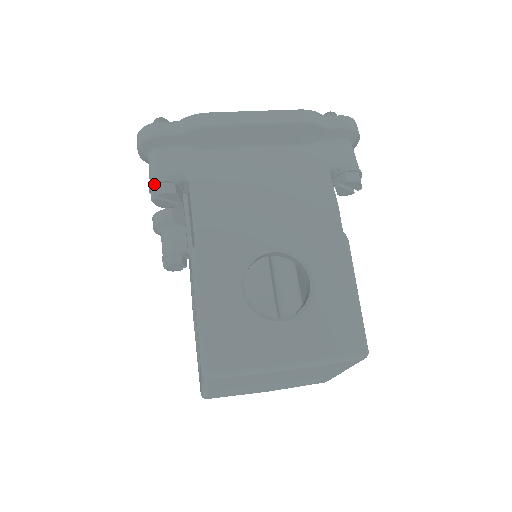
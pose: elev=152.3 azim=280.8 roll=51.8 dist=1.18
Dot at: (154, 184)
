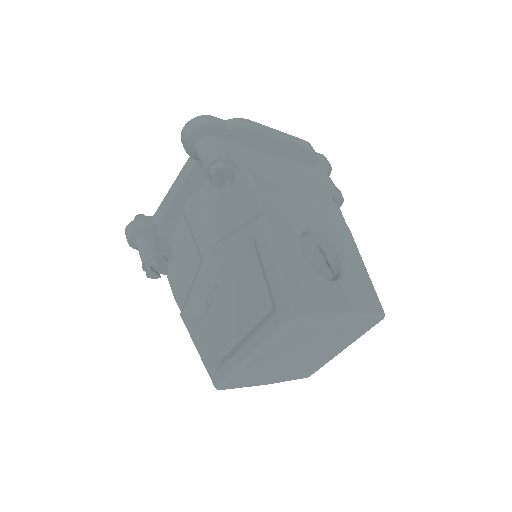
Dot at: (217, 160)
